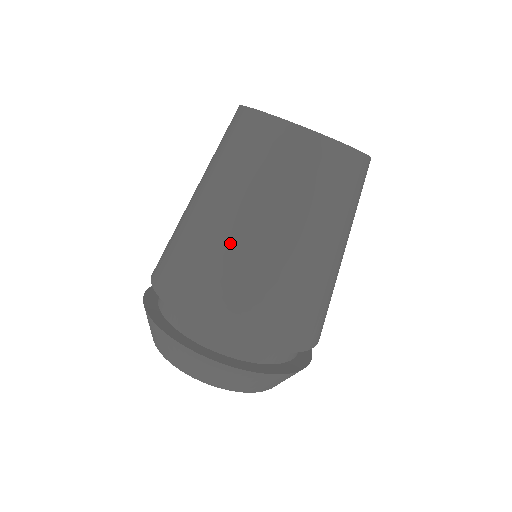
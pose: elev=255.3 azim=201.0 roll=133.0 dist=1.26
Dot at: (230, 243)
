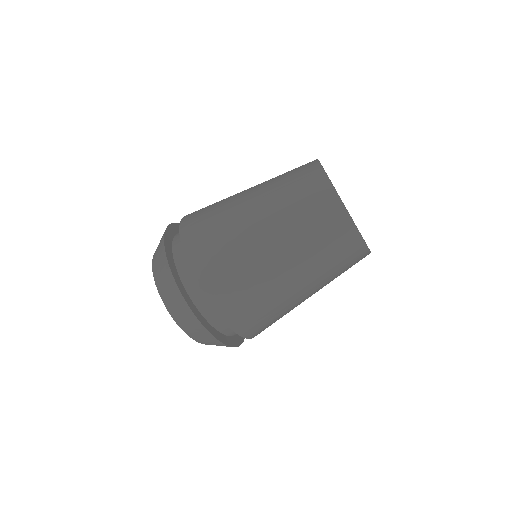
Dot at: (284, 294)
